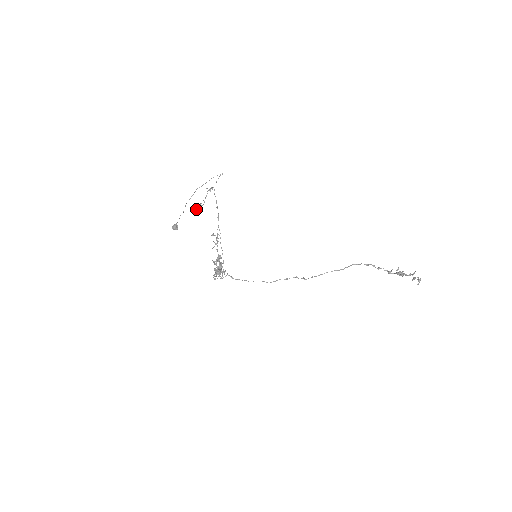
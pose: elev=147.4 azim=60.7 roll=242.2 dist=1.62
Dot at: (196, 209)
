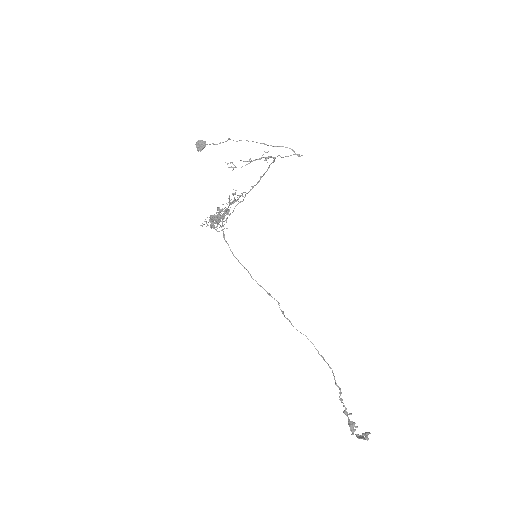
Dot at: (230, 162)
